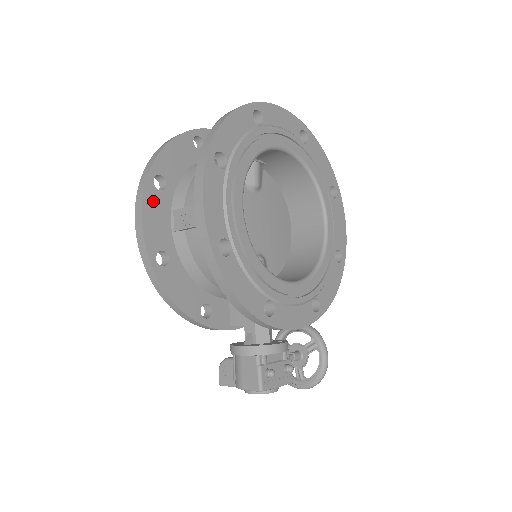
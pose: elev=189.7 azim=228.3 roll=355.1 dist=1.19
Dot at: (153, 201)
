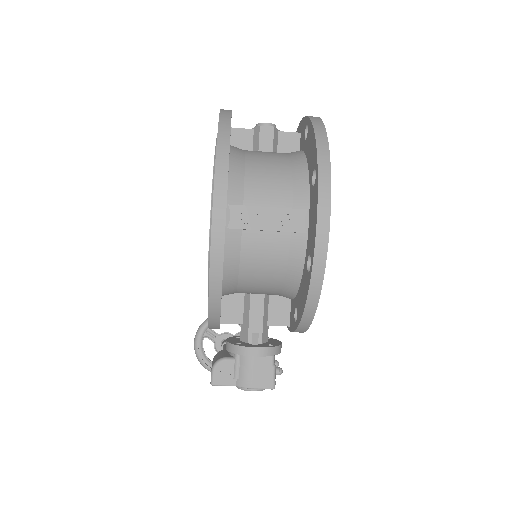
Dot at: occluded
